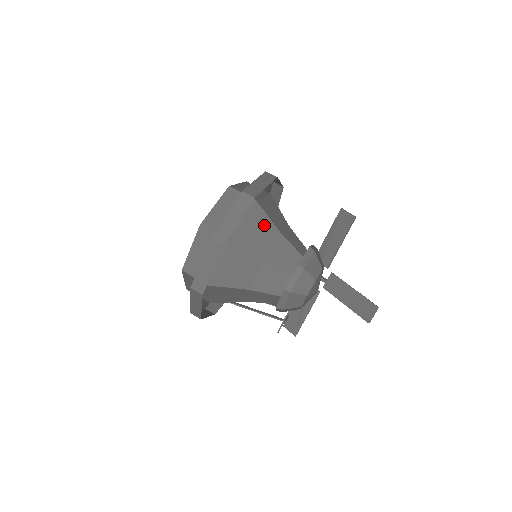
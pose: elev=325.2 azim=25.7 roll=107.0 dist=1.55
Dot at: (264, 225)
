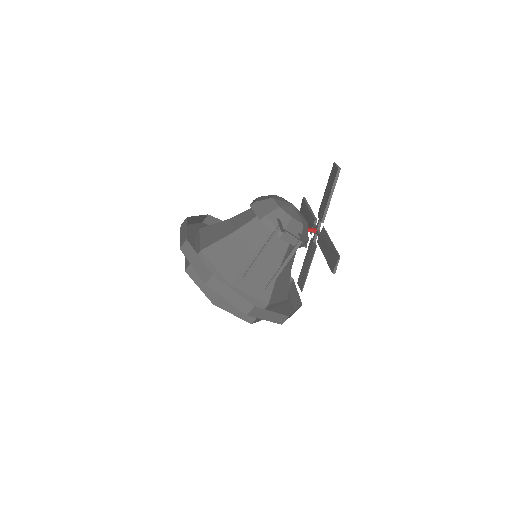
Dot at: occluded
